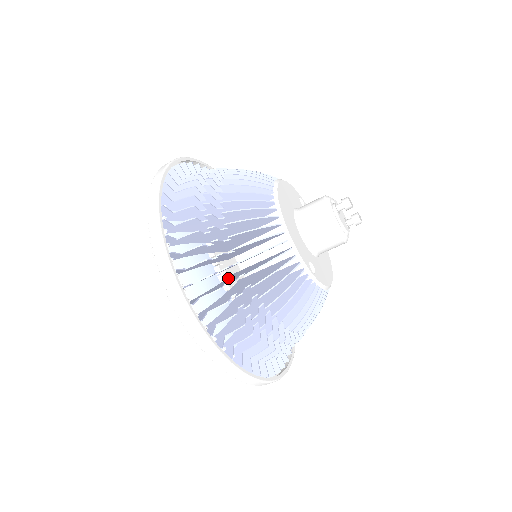
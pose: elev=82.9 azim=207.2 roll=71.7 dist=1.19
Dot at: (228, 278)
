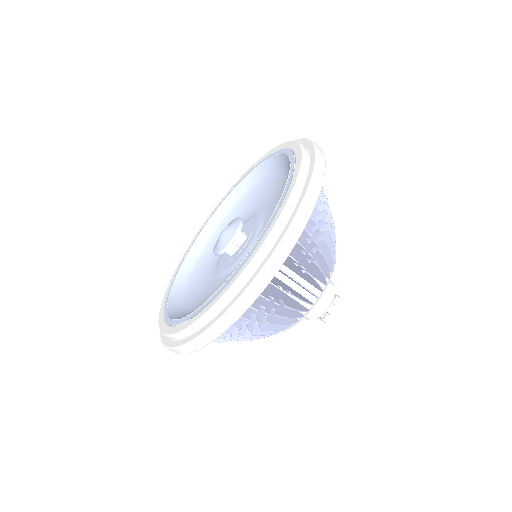
Dot at: occluded
